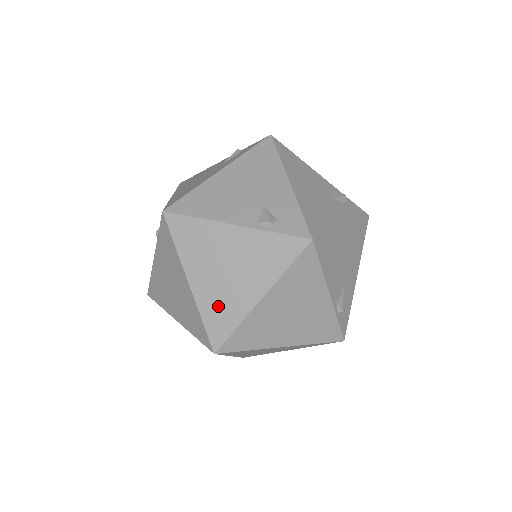
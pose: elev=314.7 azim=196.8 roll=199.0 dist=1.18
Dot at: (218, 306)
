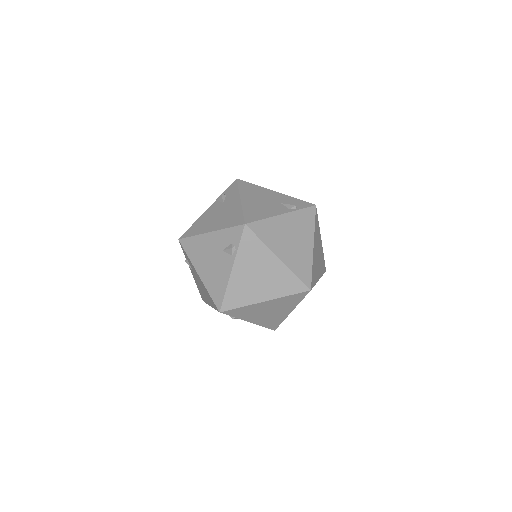
Dot at: (299, 262)
